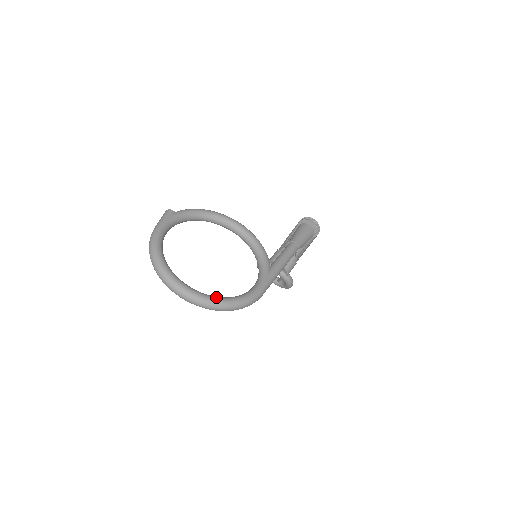
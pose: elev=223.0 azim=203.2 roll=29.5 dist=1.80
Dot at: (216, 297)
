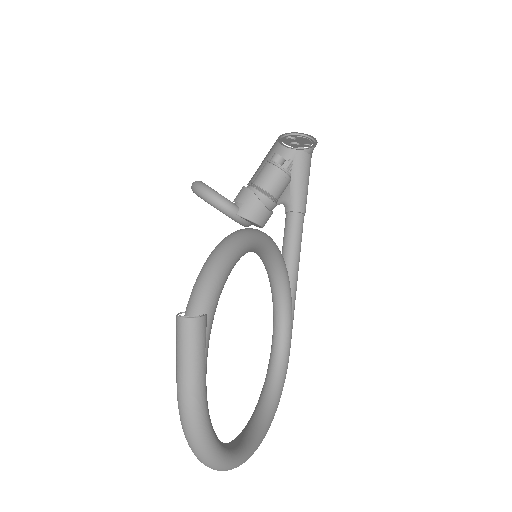
Dot at: (268, 422)
